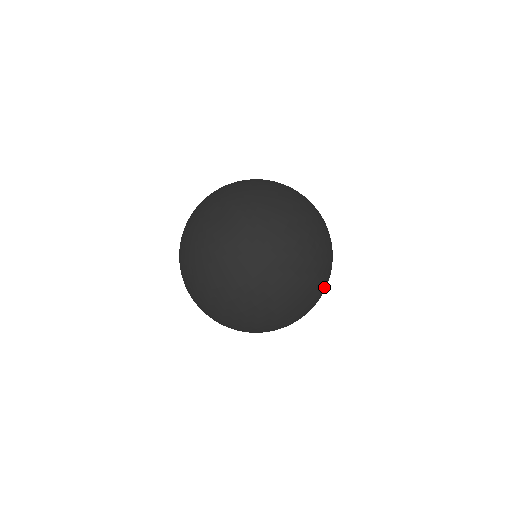
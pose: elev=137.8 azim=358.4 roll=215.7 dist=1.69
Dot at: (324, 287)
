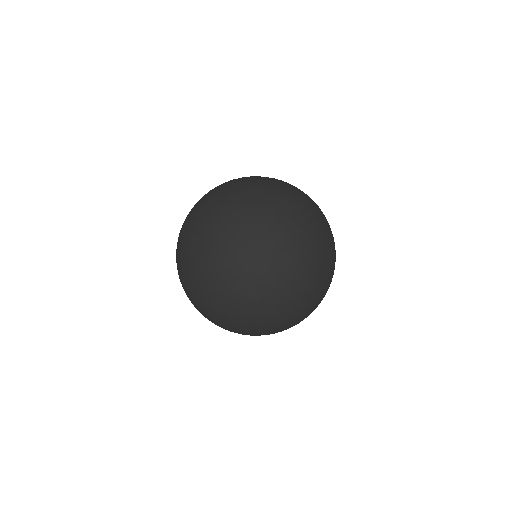
Dot at: (325, 271)
